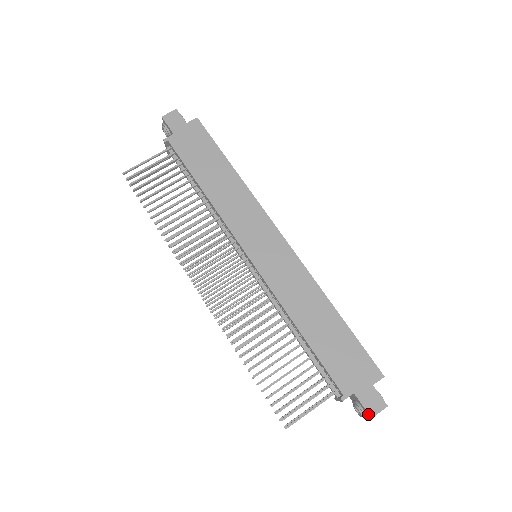
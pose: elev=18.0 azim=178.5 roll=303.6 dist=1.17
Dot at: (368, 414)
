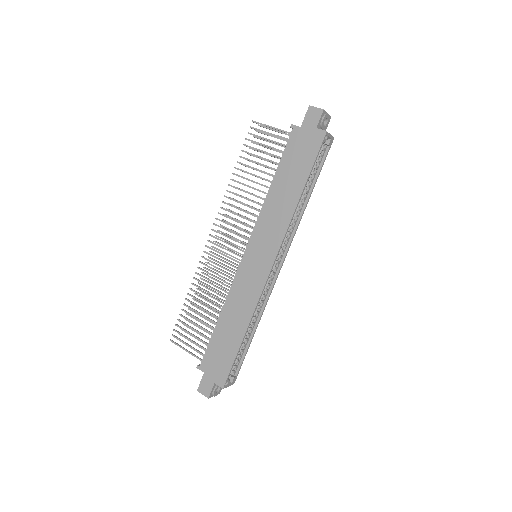
Dot at: (198, 387)
